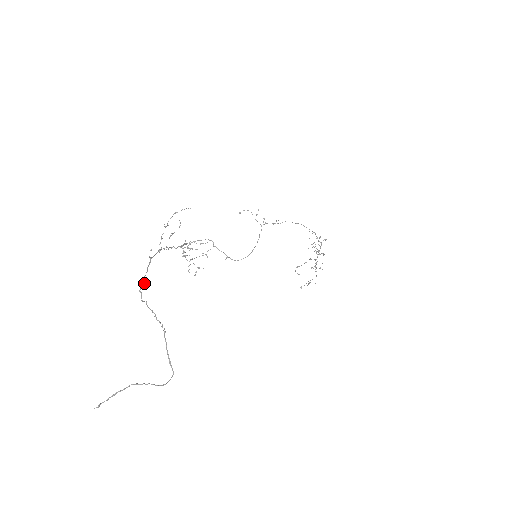
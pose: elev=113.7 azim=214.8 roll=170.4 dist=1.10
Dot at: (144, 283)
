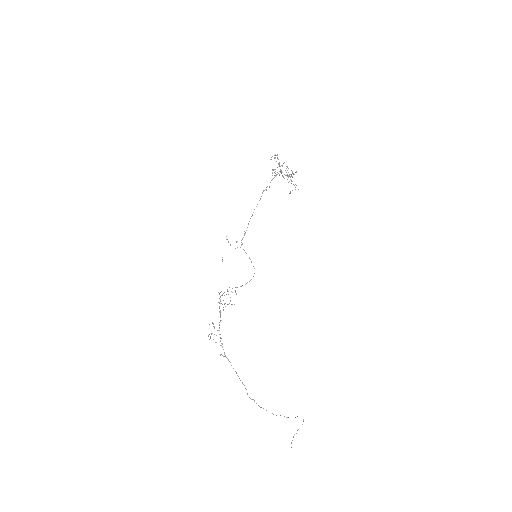
Dot at: occluded
